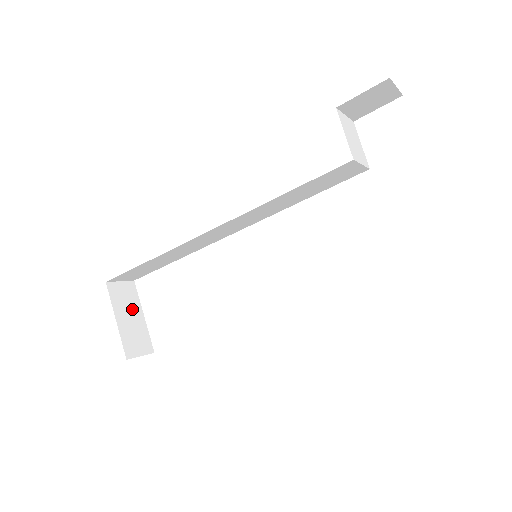
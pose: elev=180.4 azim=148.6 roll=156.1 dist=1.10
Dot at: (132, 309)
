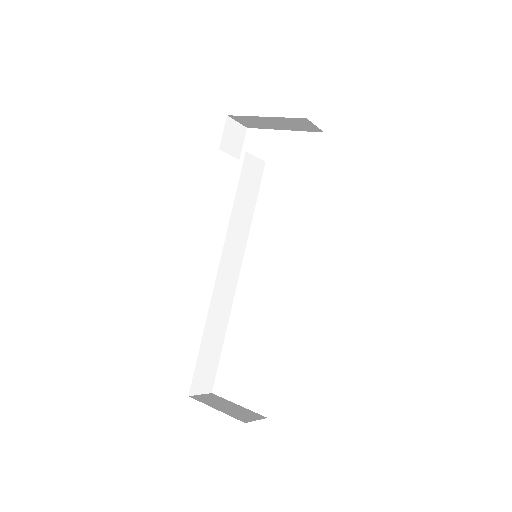
Dot at: (224, 404)
